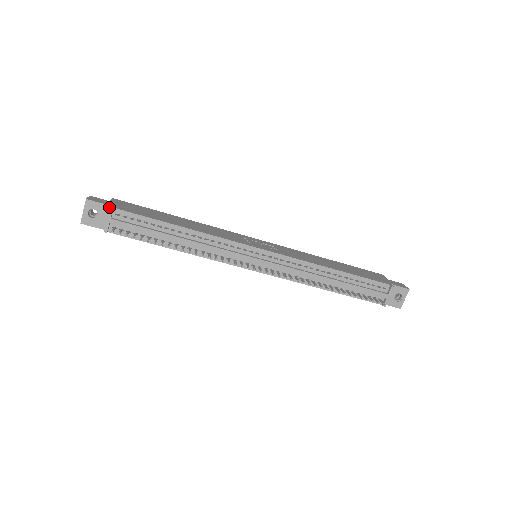
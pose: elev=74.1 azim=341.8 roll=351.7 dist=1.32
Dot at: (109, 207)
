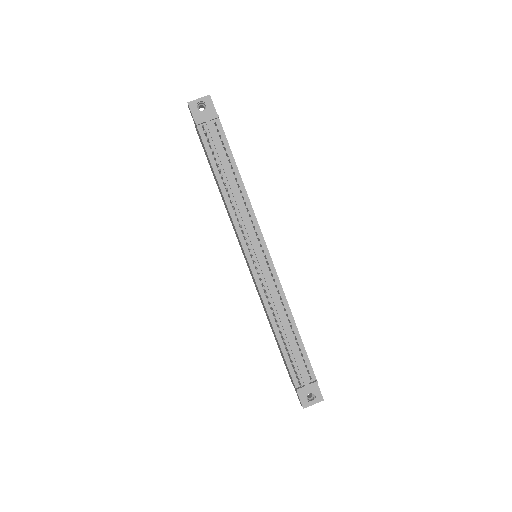
Dot at: occluded
